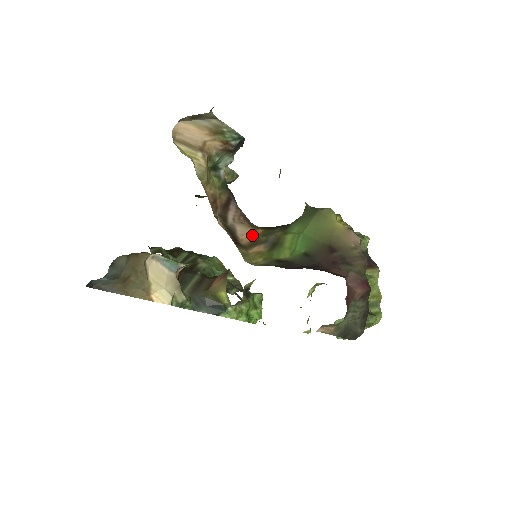
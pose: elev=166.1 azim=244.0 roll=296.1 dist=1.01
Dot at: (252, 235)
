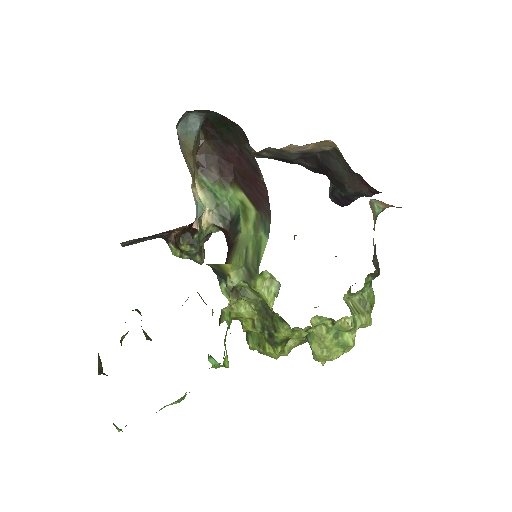
Dot at: occluded
